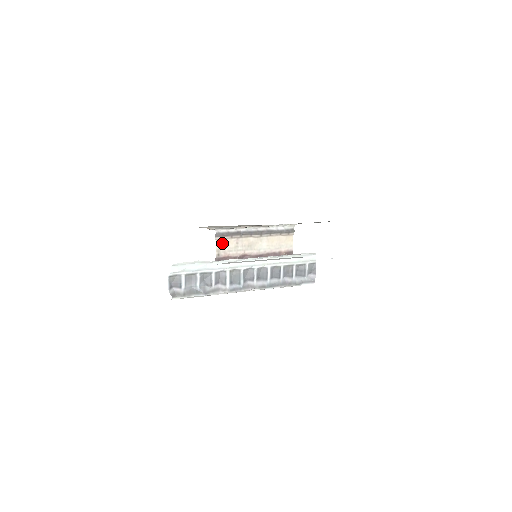
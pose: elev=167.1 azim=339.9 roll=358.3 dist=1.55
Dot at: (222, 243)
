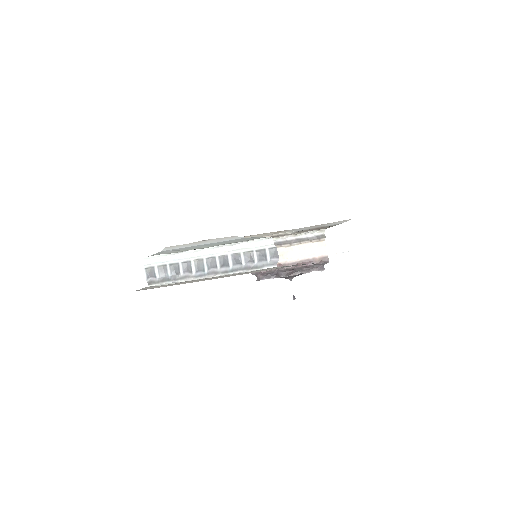
Dot at: occluded
